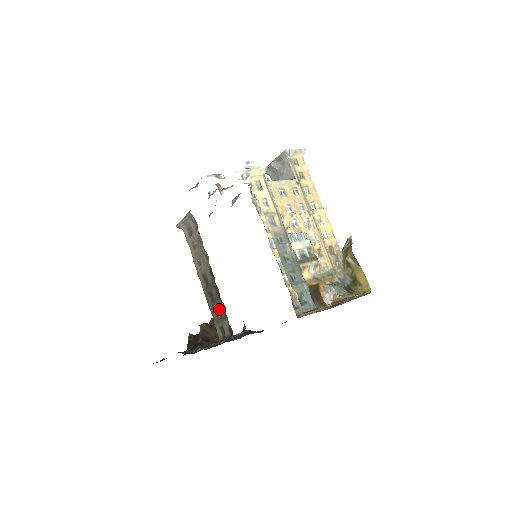
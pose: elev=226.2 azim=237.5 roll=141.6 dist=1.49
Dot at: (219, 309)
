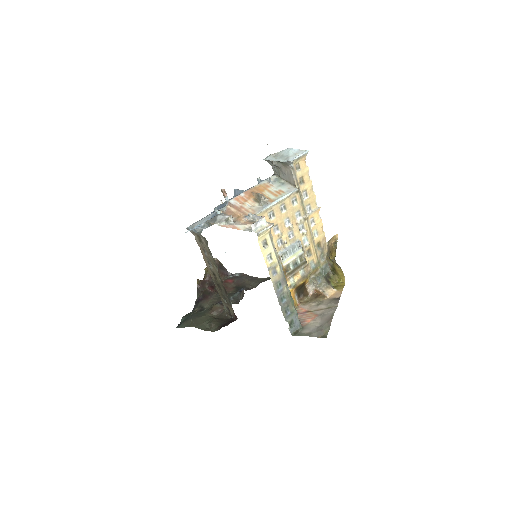
Dot at: (226, 299)
